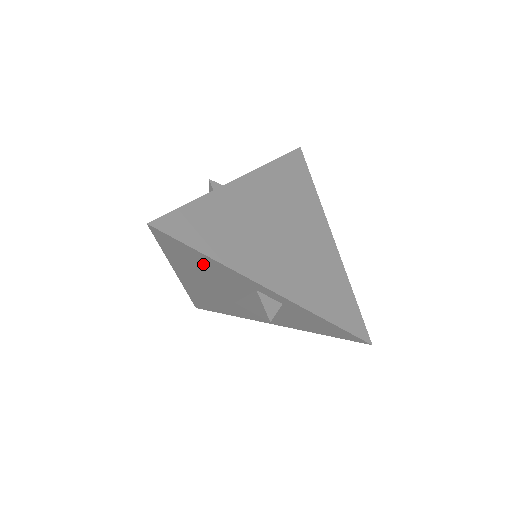
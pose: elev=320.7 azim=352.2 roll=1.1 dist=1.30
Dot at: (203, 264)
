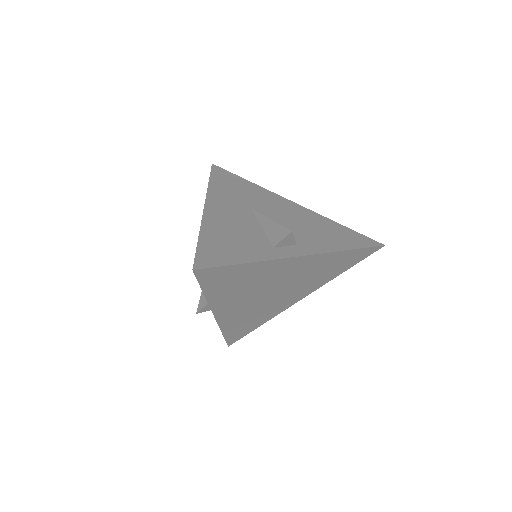
Dot at: occluded
